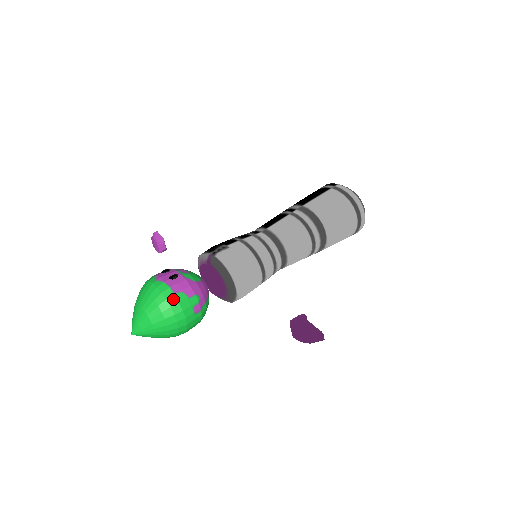
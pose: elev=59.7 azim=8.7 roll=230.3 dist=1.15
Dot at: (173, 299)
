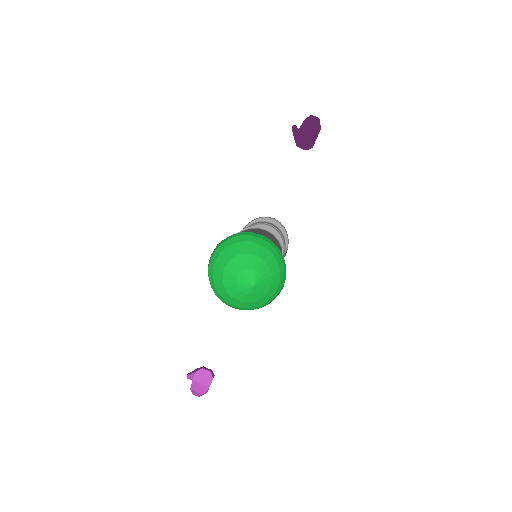
Dot at: (235, 235)
